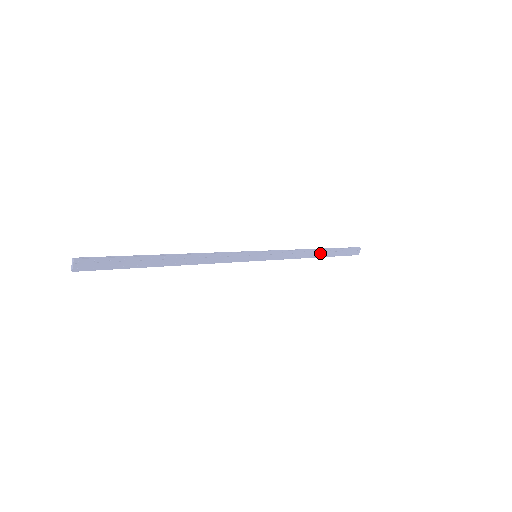
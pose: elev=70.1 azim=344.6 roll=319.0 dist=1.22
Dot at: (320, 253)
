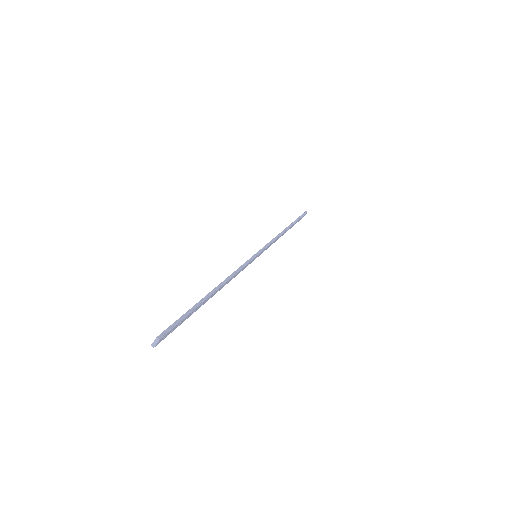
Dot at: (287, 230)
